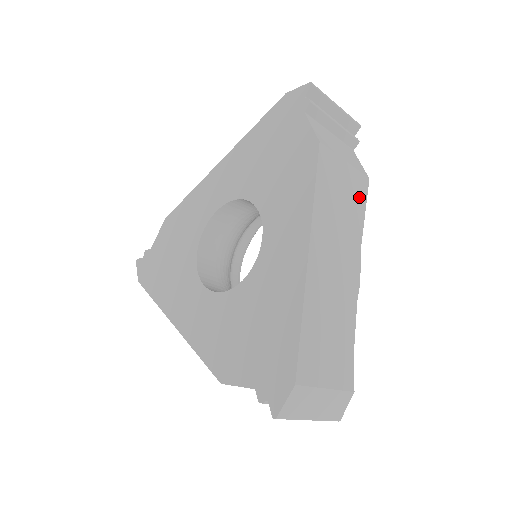
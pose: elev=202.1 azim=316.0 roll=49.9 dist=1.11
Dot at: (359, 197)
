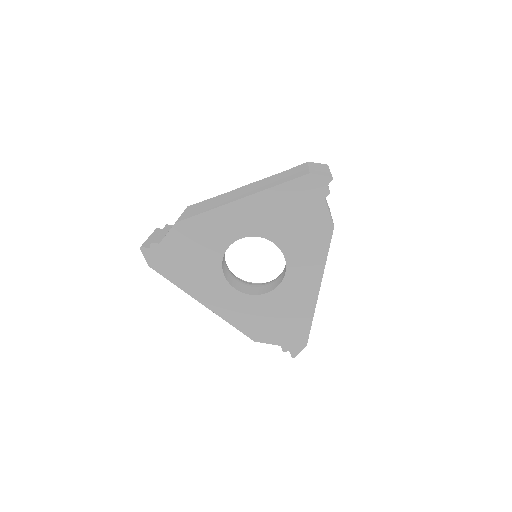
Dot at: occluded
